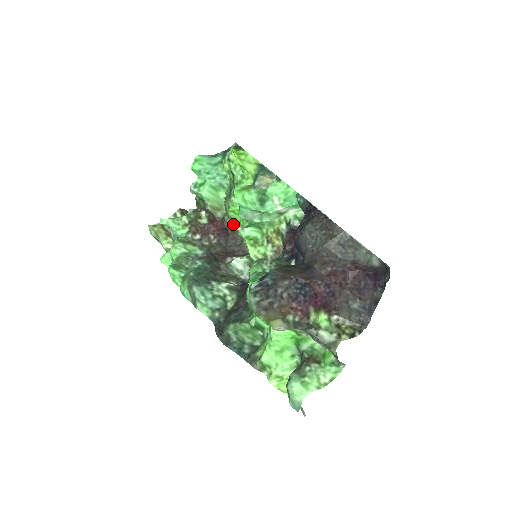
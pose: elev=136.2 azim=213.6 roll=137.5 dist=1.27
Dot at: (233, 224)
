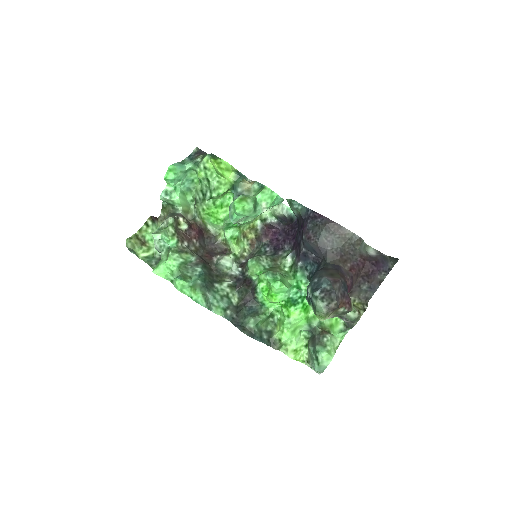
Dot at: (205, 224)
